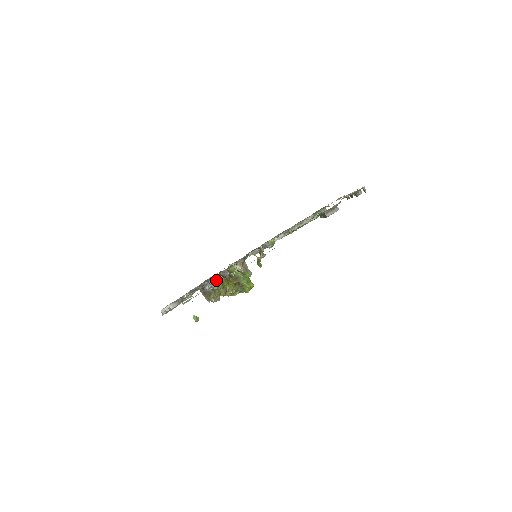
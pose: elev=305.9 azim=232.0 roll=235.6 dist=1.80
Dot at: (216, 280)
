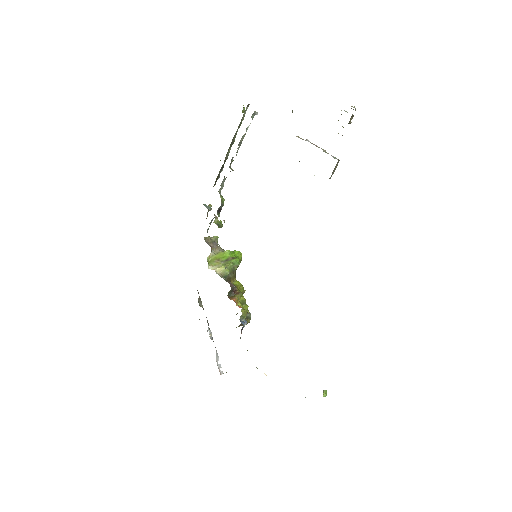
Dot at: (244, 313)
